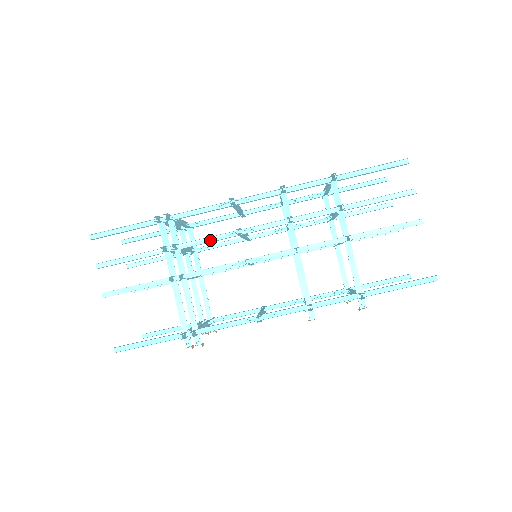
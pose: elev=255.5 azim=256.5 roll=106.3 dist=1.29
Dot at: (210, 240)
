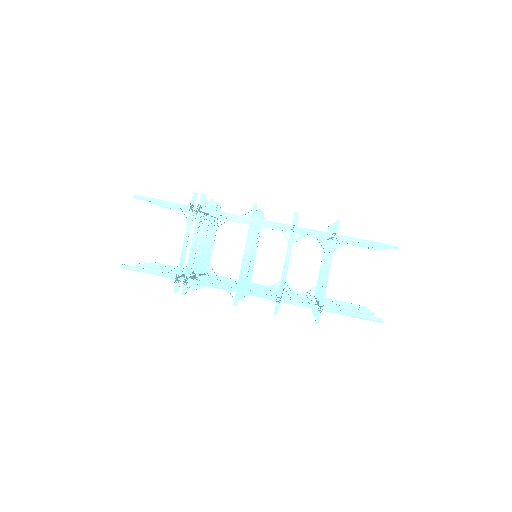
Dot at: occluded
